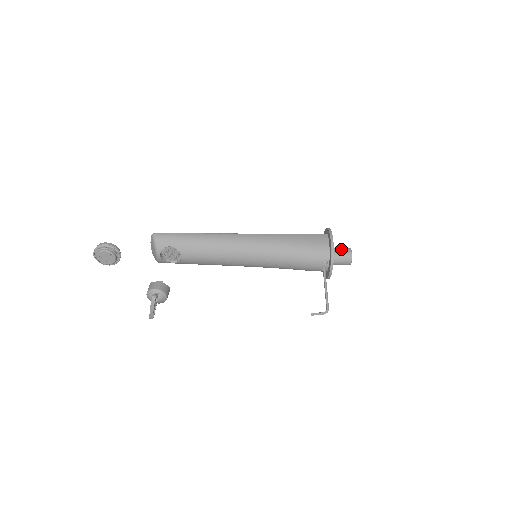
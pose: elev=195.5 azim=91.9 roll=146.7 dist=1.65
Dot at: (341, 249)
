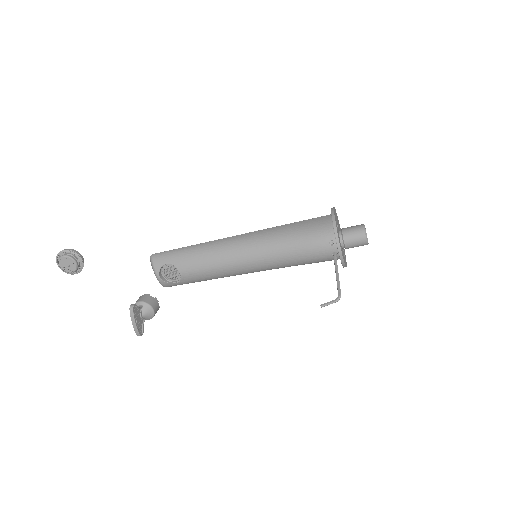
Dot at: (351, 227)
